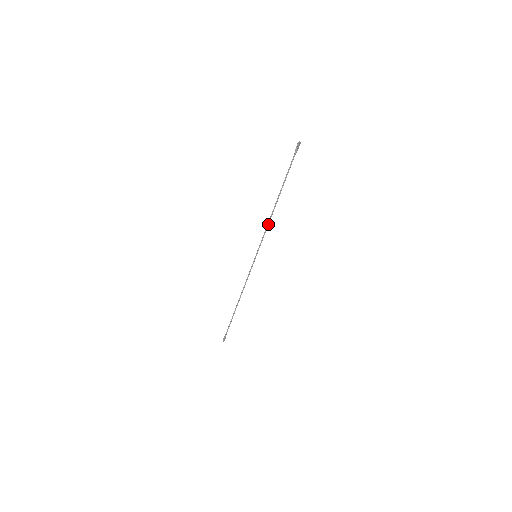
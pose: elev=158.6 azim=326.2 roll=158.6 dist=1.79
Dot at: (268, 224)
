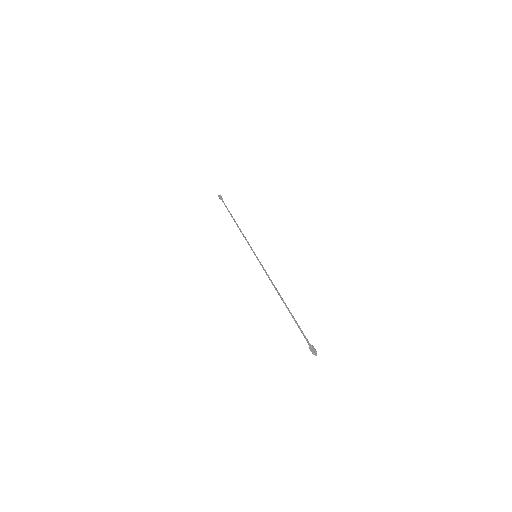
Dot at: (271, 281)
